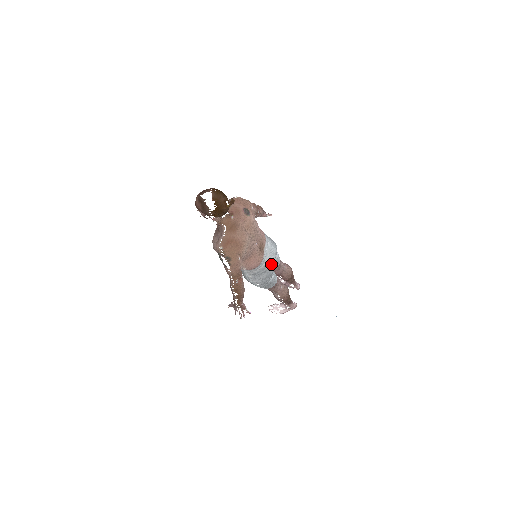
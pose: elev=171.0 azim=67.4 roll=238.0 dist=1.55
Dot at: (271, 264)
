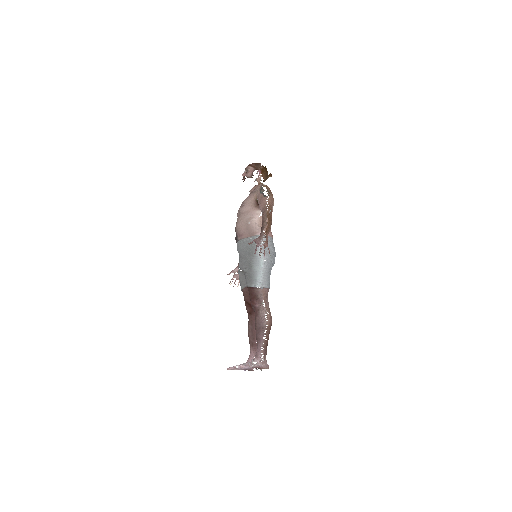
Dot at: (275, 253)
